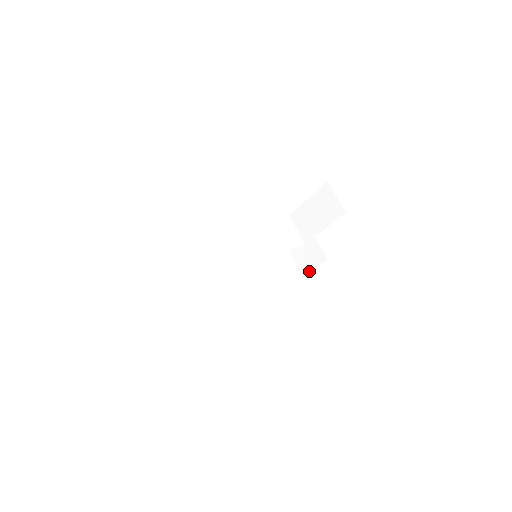
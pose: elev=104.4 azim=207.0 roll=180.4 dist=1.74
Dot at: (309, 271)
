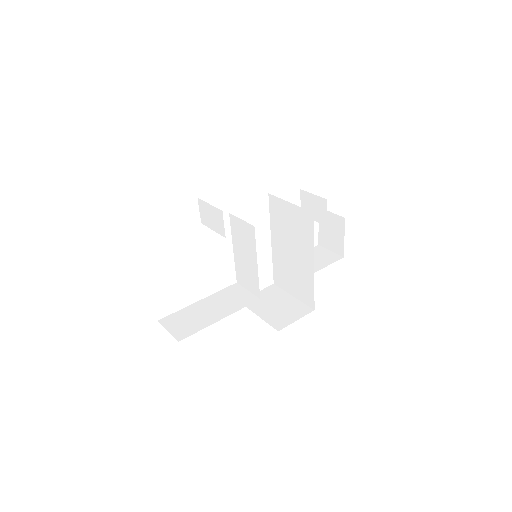
Dot at: (288, 324)
